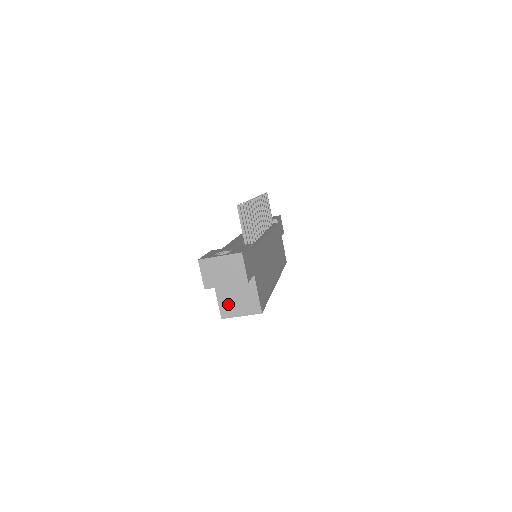
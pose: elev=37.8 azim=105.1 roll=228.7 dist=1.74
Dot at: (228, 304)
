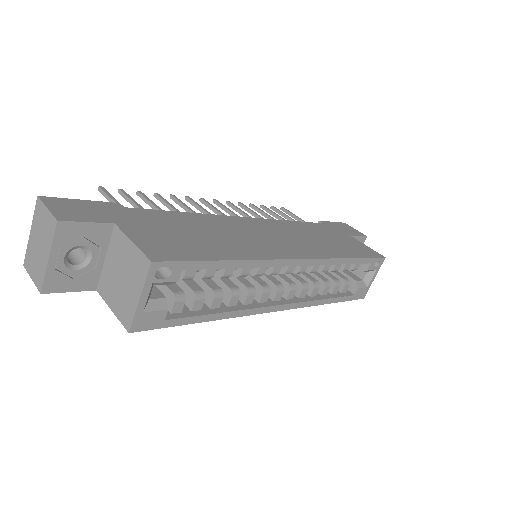
Dot at: (121, 301)
